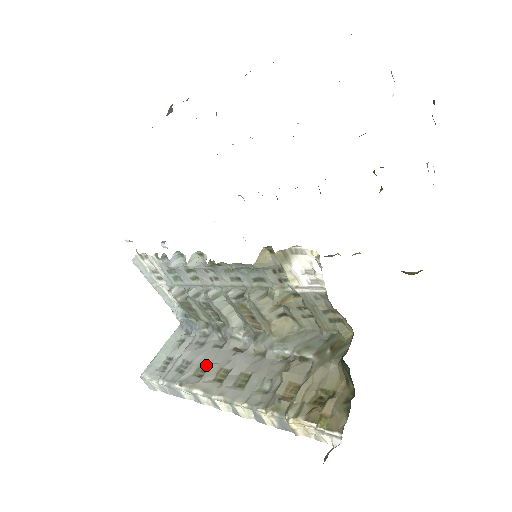
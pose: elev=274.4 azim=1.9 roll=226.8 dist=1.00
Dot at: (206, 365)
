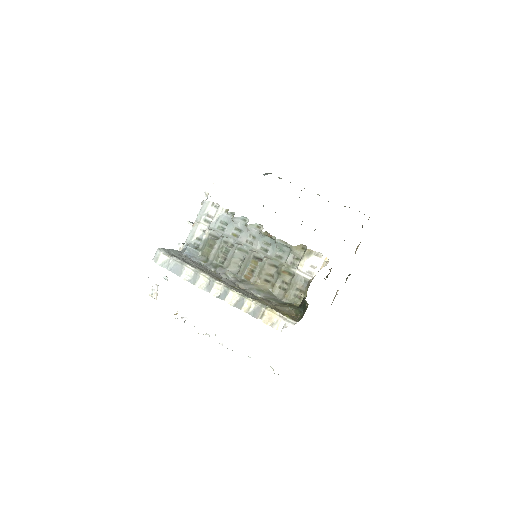
Dot at: (207, 272)
